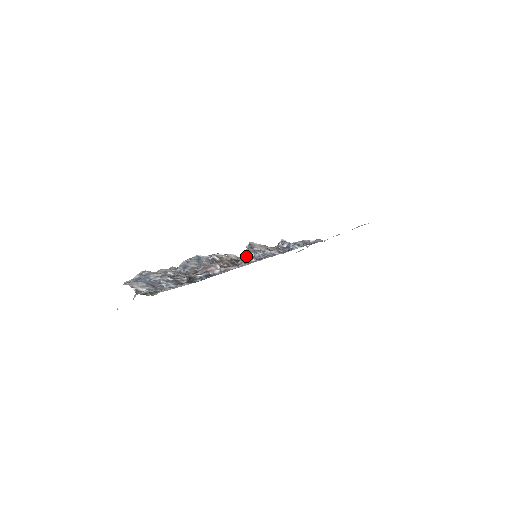
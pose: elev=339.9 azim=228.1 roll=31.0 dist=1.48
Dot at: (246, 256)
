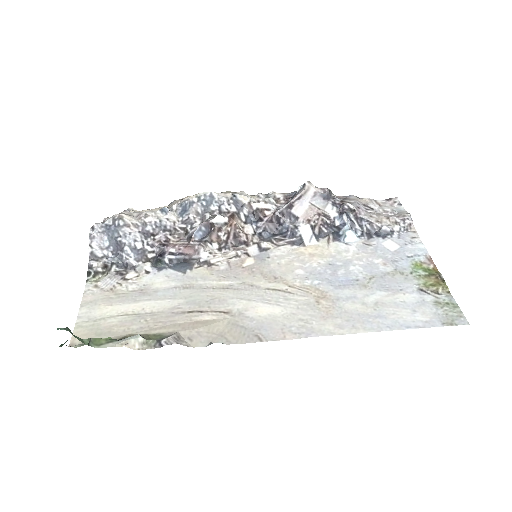
Dot at: (272, 219)
